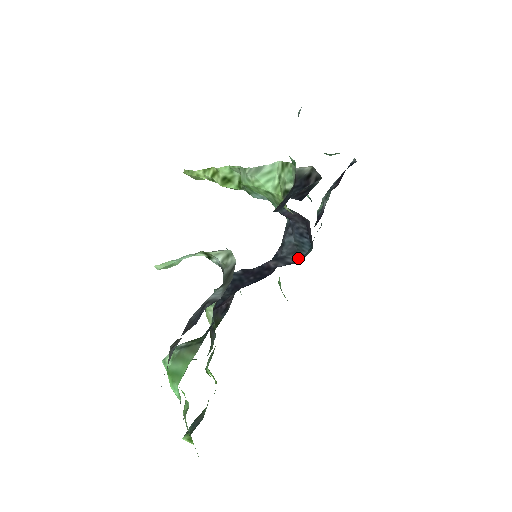
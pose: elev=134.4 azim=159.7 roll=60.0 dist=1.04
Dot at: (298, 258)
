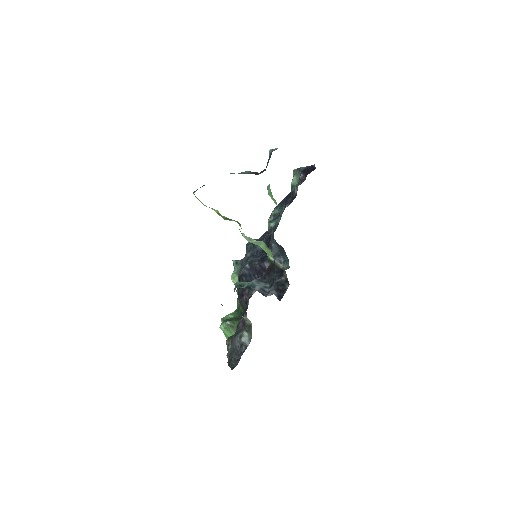
Dot at: (282, 259)
